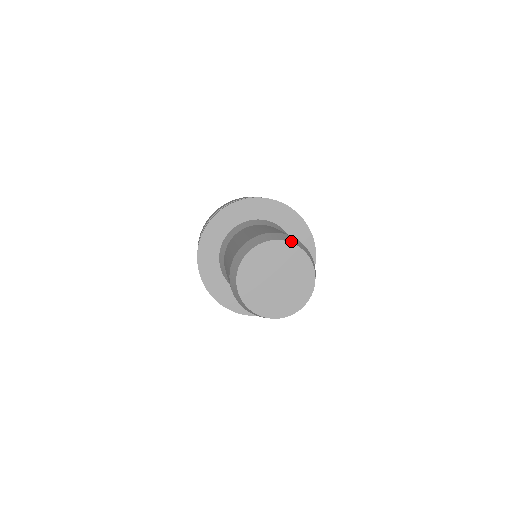
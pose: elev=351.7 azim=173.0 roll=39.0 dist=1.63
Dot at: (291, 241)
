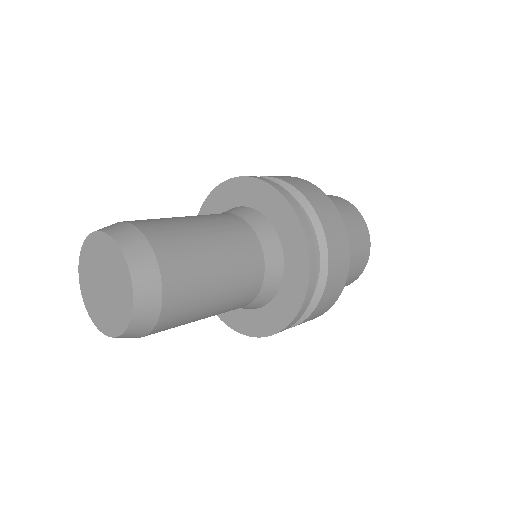
Dot at: (119, 237)
